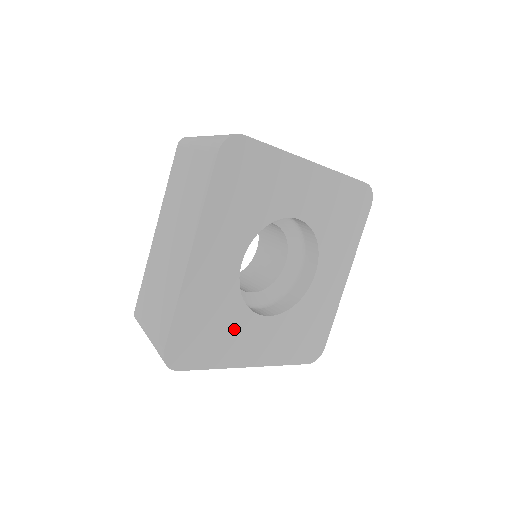
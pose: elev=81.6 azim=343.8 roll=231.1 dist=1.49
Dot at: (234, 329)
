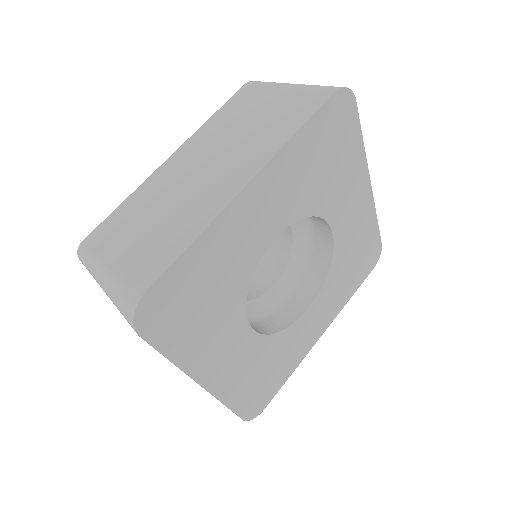
Dot at: (220, 320)
